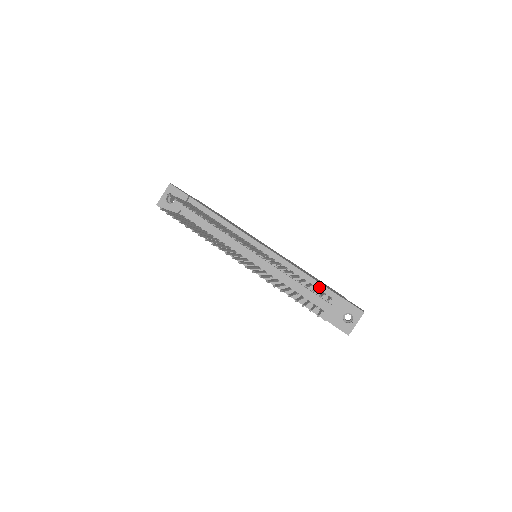
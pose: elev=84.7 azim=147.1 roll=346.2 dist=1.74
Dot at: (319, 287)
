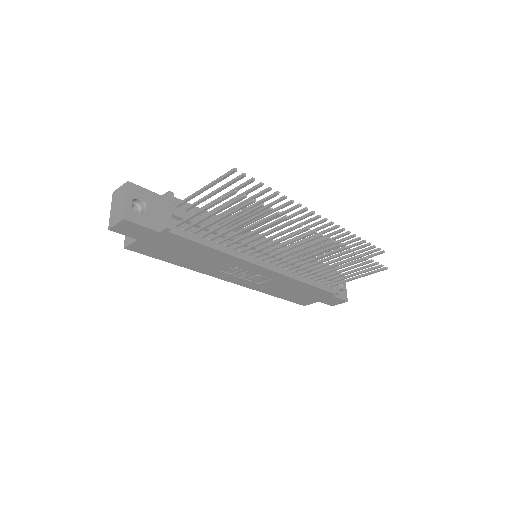
Dot at: (319, 264)
